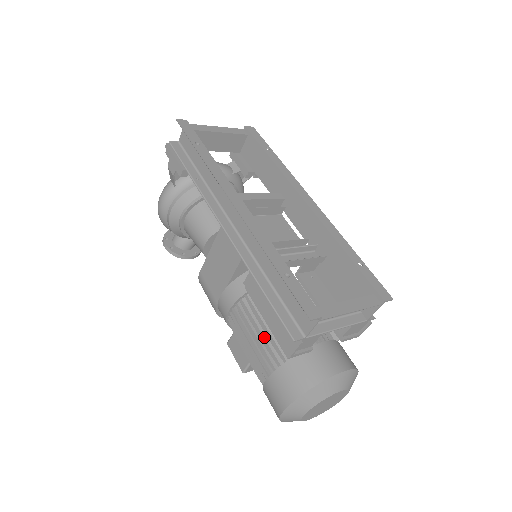
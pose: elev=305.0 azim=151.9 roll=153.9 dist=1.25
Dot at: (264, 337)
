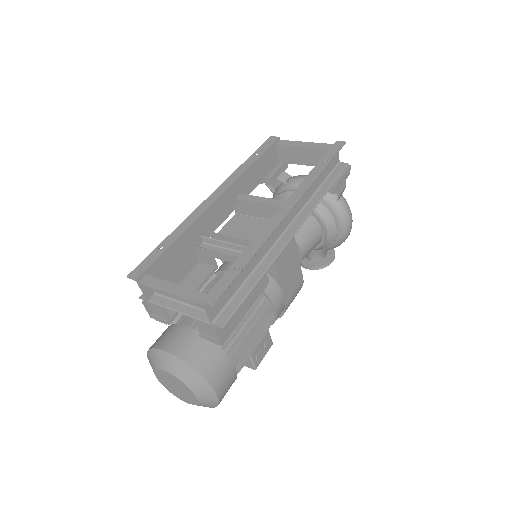
Dot at: occluded
